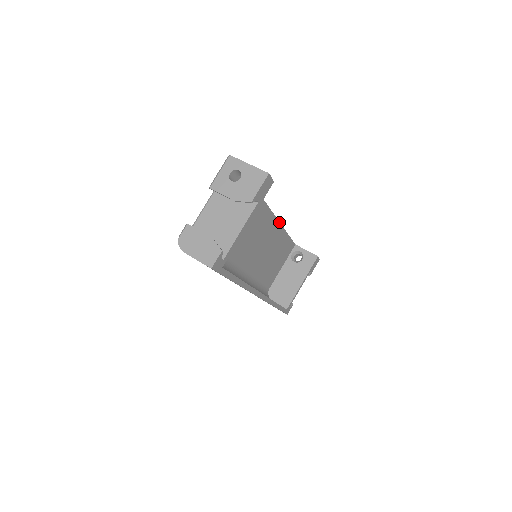
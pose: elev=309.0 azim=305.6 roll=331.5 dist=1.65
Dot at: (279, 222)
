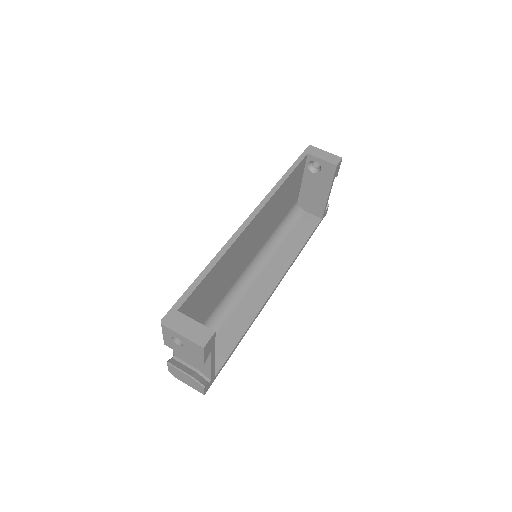
Dot at: (267, 202)
